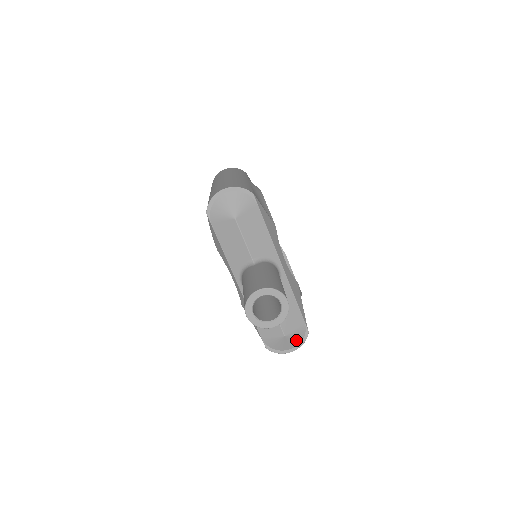
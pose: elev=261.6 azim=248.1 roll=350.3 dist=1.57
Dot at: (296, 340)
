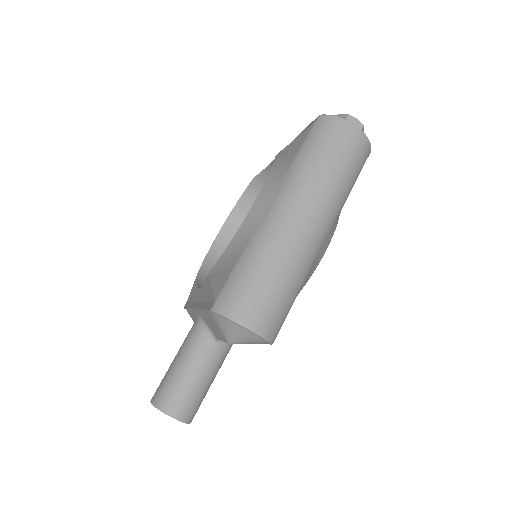
Dot at: occluded
